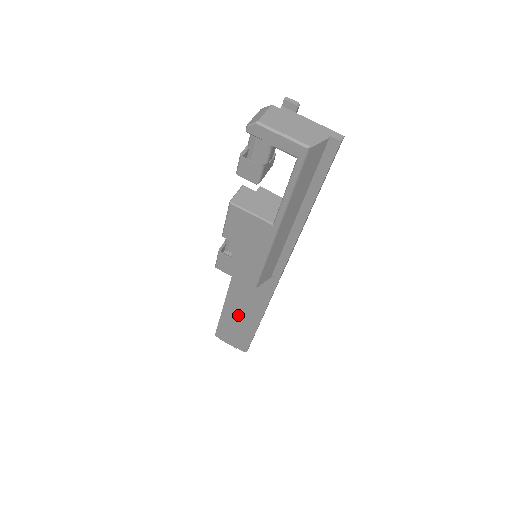
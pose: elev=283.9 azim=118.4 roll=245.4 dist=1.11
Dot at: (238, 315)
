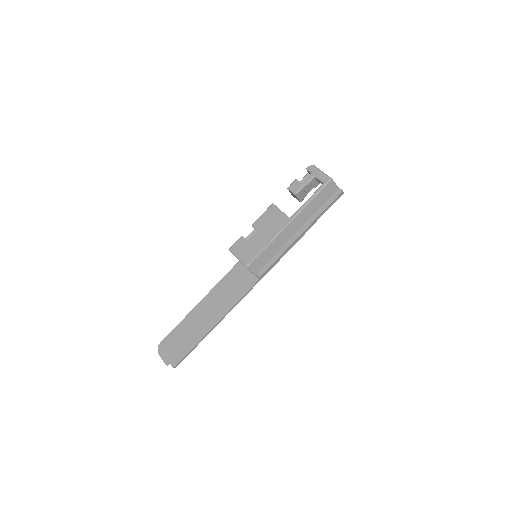
Dot at: (200, 318)
